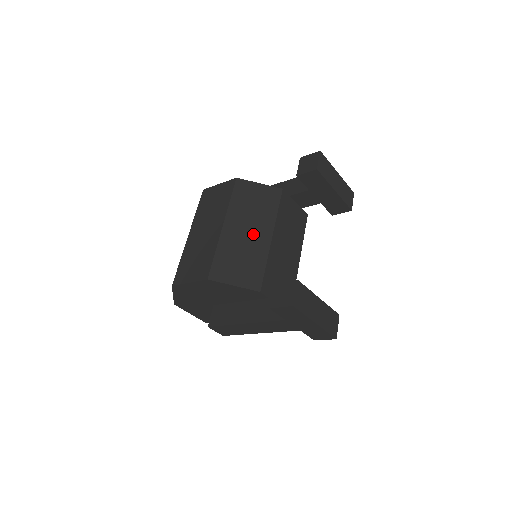
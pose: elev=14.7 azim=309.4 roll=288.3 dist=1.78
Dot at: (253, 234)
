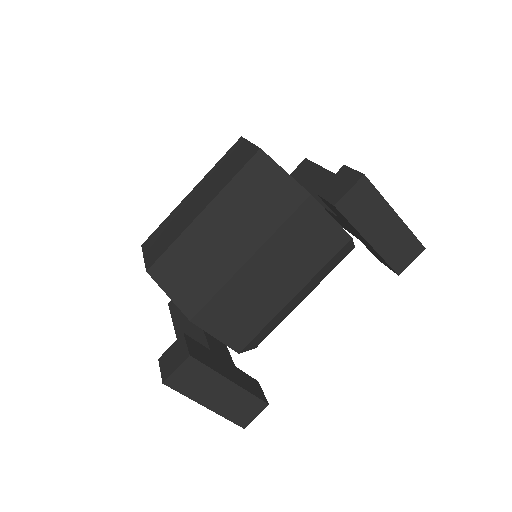
Dot at: (229, 242)
